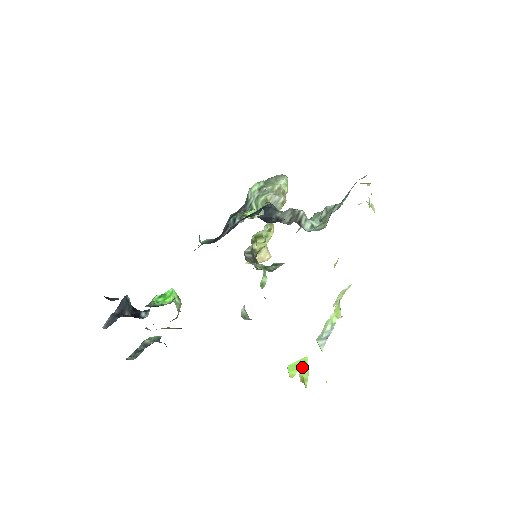
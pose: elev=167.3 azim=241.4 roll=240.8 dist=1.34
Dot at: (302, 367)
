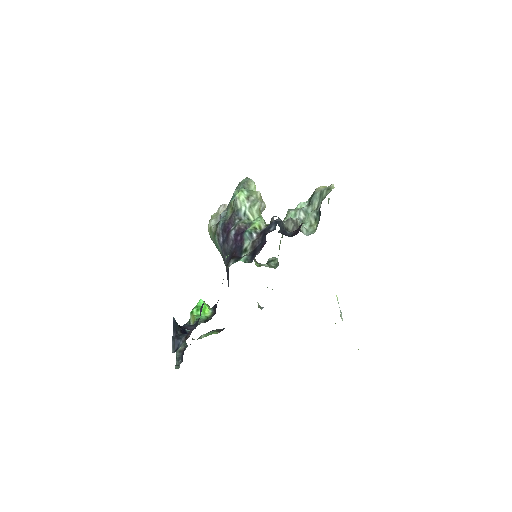
Dot at: occluded
